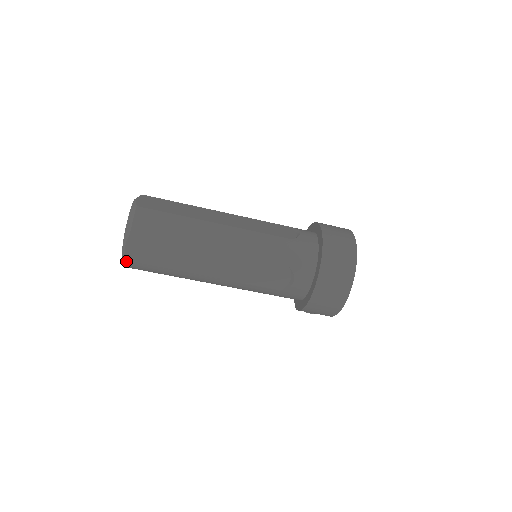
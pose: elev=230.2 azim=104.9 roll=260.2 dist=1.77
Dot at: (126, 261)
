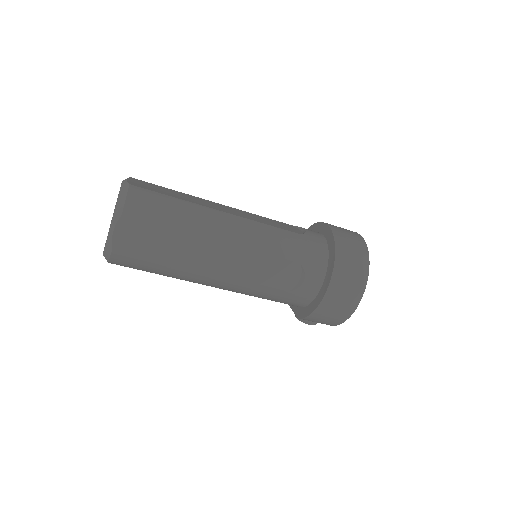
Dot at: (112, 250)
